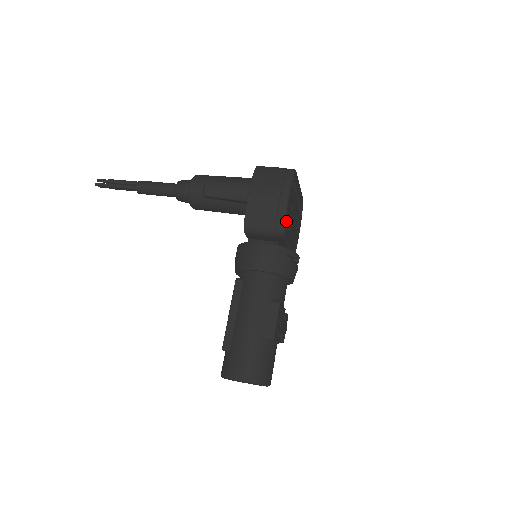
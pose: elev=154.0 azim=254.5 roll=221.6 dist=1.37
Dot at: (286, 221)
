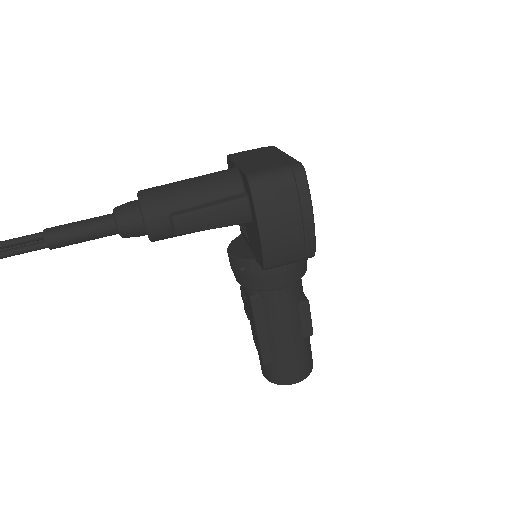
Dot at: occluded
